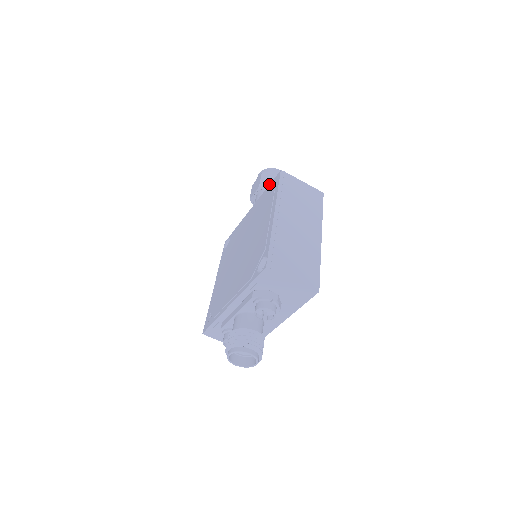
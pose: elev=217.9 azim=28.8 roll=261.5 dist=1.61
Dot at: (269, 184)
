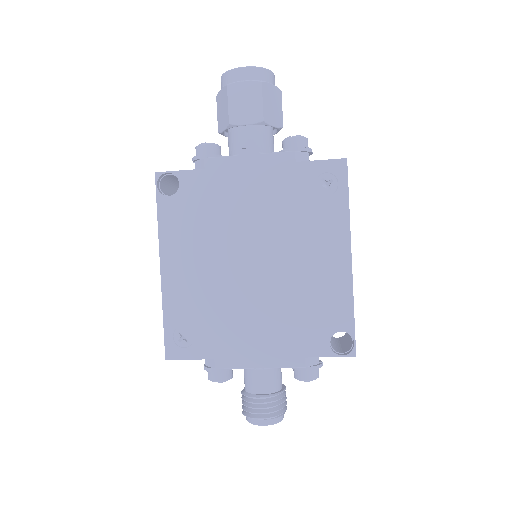
Dot at: (273, 117)
